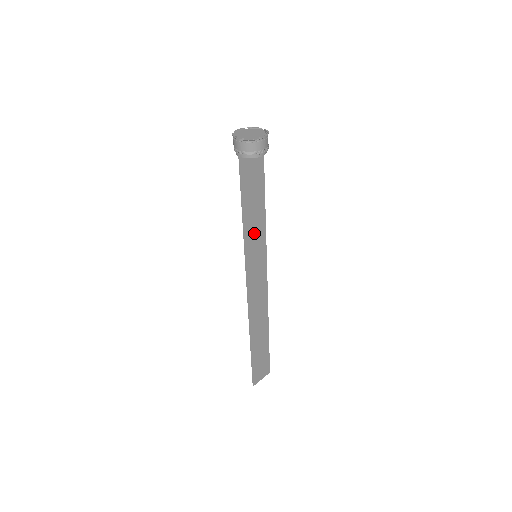
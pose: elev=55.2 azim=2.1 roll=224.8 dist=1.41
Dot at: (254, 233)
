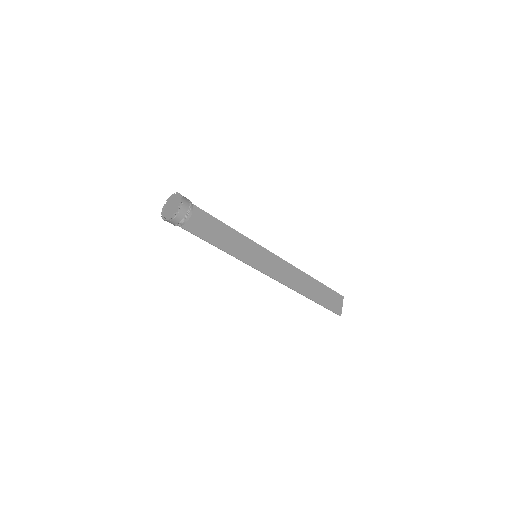
Dot at: (239, 247)
